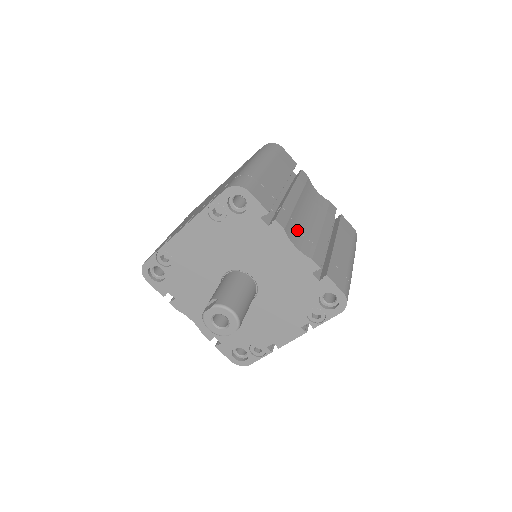
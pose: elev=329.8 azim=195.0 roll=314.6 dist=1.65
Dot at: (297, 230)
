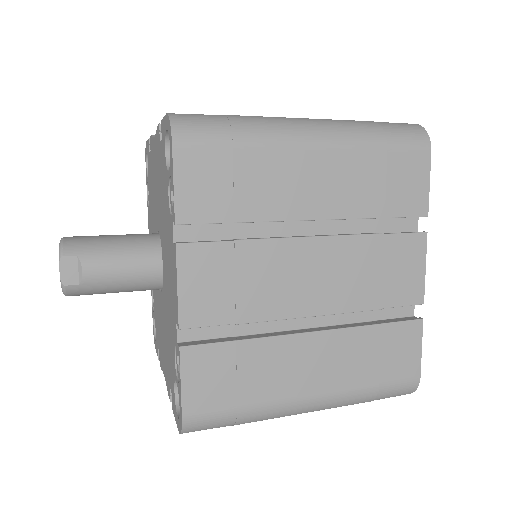
Dot at: occluded
